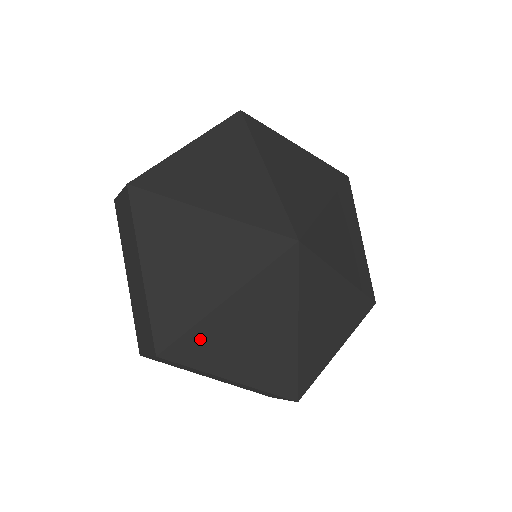
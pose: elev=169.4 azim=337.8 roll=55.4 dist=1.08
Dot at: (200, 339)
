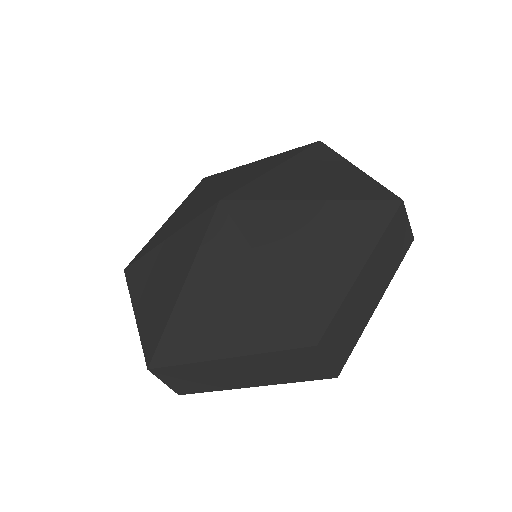
Dot at: (176, 334)
